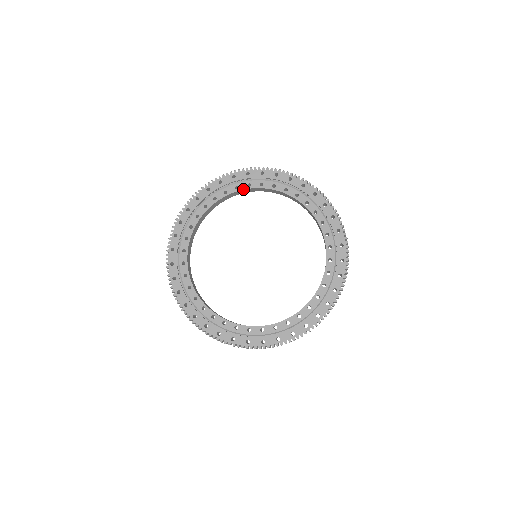
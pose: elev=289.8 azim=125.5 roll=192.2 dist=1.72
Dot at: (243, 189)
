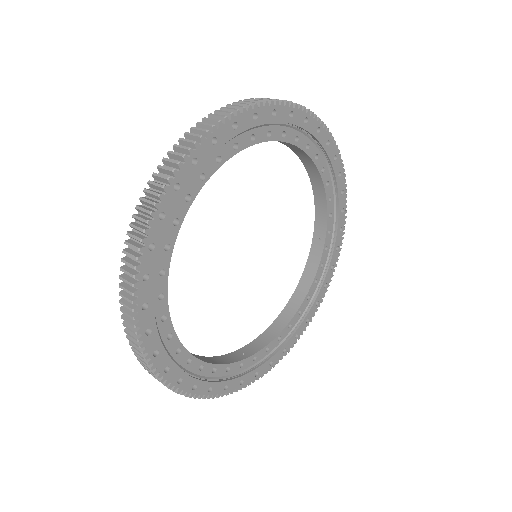
Dot at: (318, 166)
